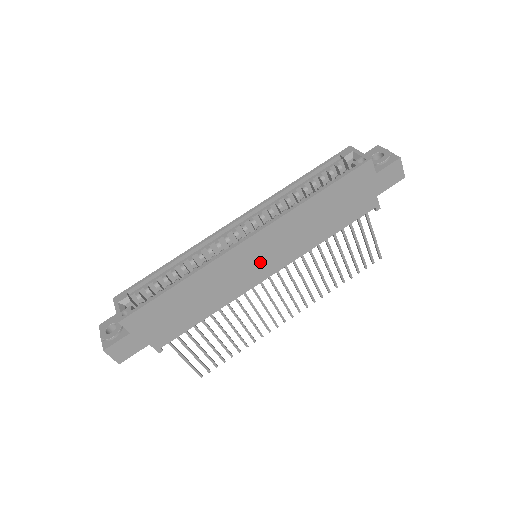
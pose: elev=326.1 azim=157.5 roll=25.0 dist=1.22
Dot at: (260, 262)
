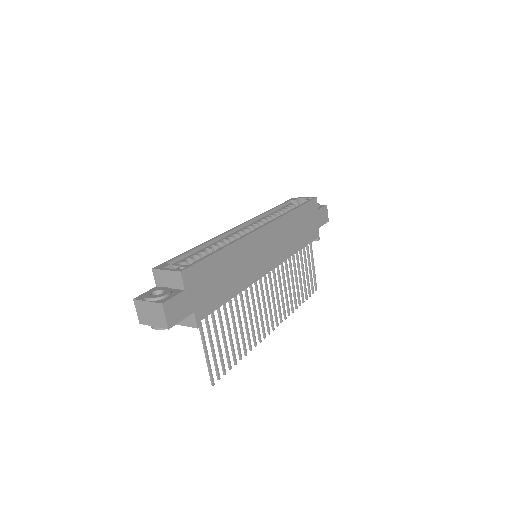
Dot at: (267, 253)
